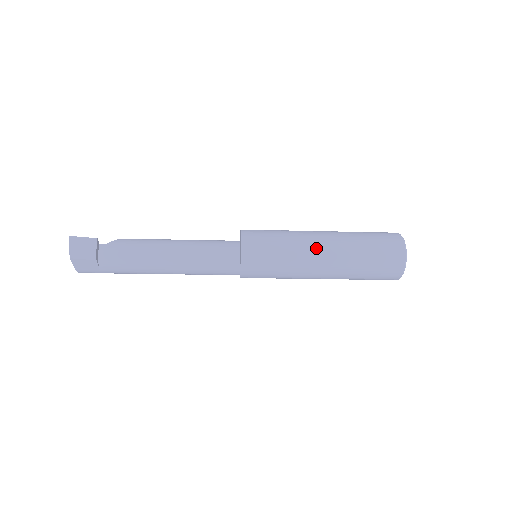
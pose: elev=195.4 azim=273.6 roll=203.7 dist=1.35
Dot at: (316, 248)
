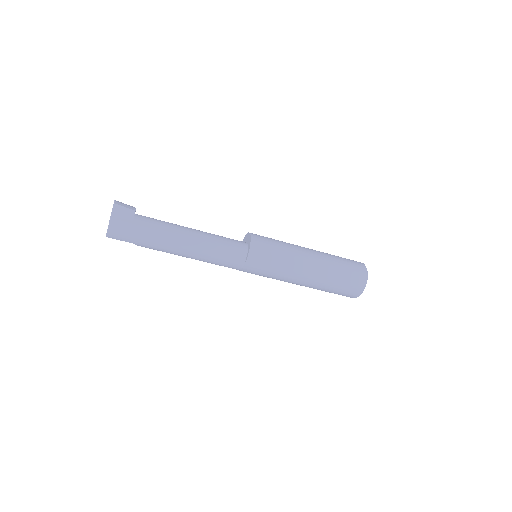
Dot at: occluded
